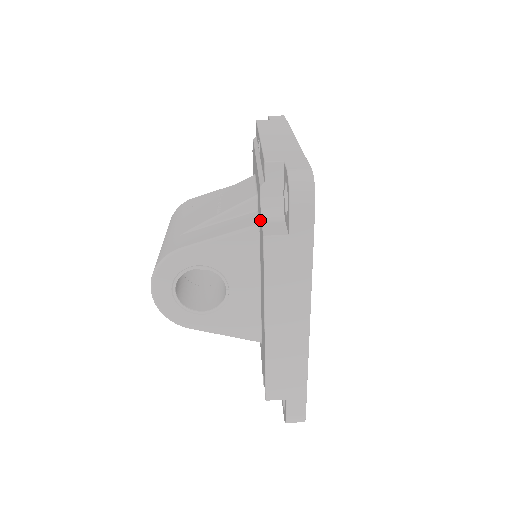
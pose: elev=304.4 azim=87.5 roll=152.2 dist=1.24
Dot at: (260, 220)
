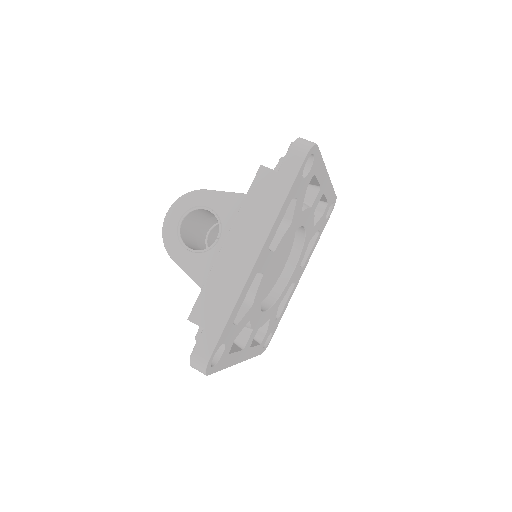
Dot at: occluded
